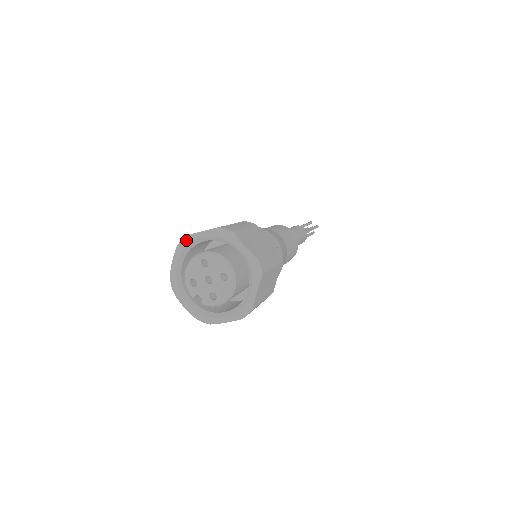
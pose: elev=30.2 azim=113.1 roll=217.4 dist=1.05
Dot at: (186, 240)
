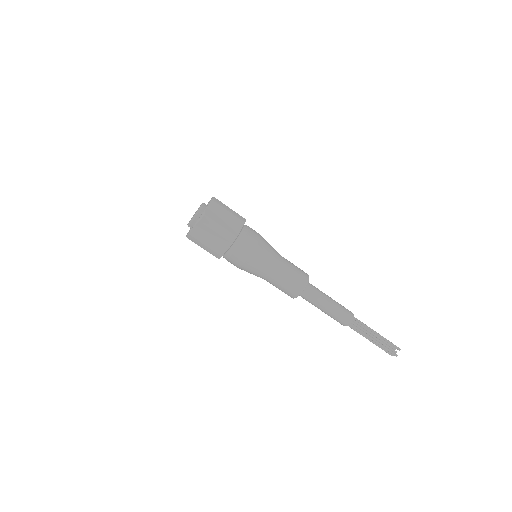
Dot at: occluded
